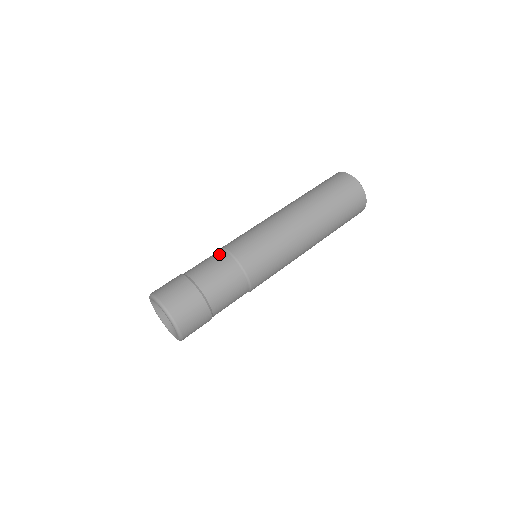
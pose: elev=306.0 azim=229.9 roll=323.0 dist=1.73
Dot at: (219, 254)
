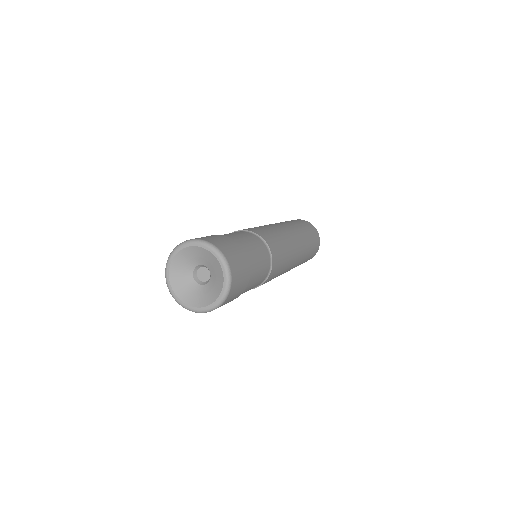
Dot at: (246, 232)
